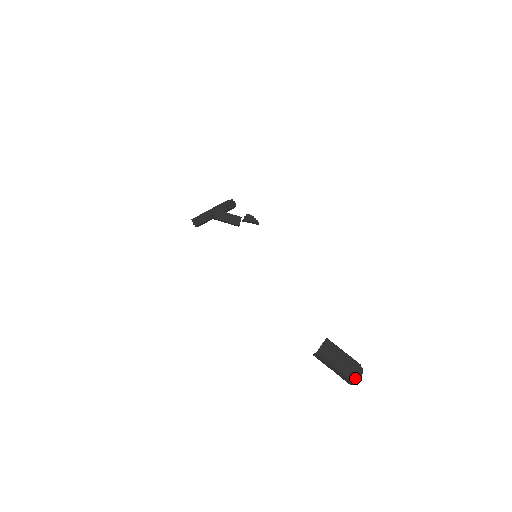
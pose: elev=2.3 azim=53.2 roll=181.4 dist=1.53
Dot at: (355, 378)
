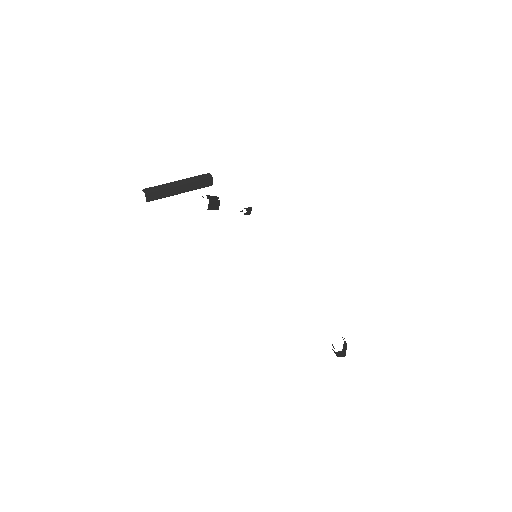
Dot at: occluded
